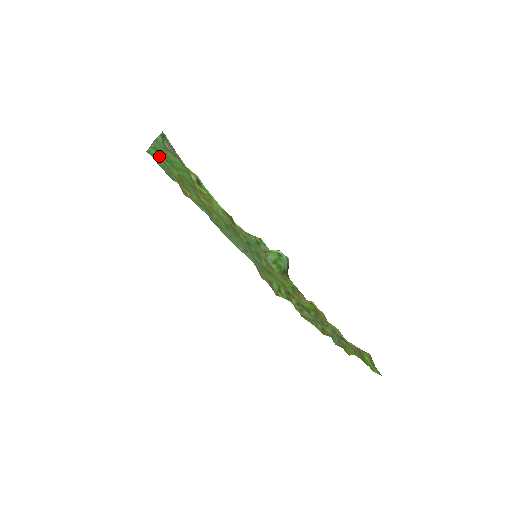
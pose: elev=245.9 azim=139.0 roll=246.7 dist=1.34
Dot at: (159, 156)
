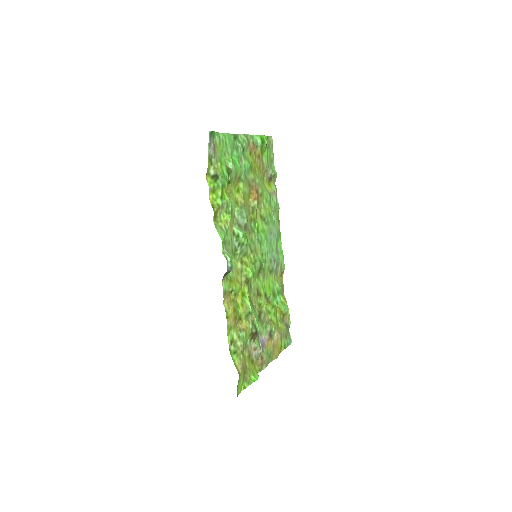
Dot at: (267, 145)
